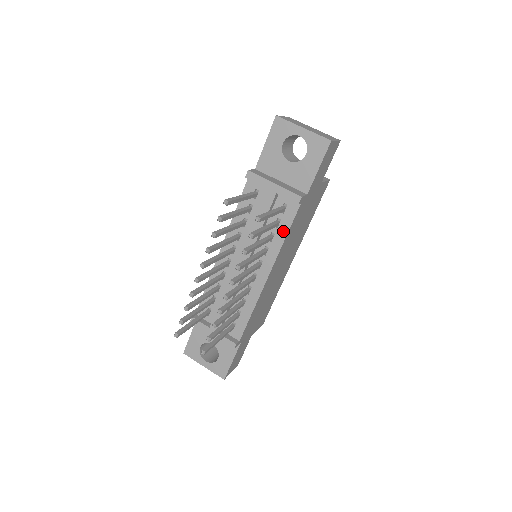
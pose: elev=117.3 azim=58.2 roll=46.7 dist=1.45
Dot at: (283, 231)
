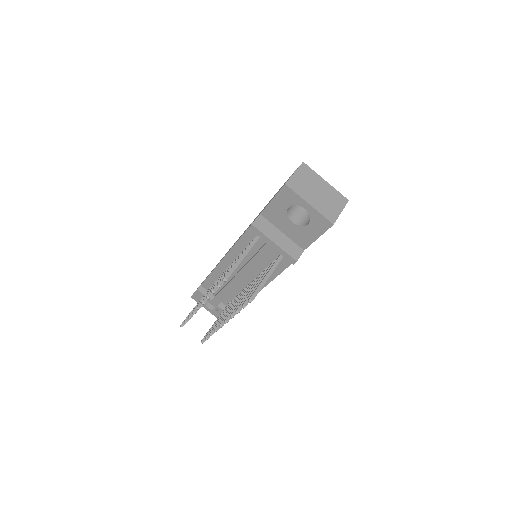
Dot at: (278, 270)
